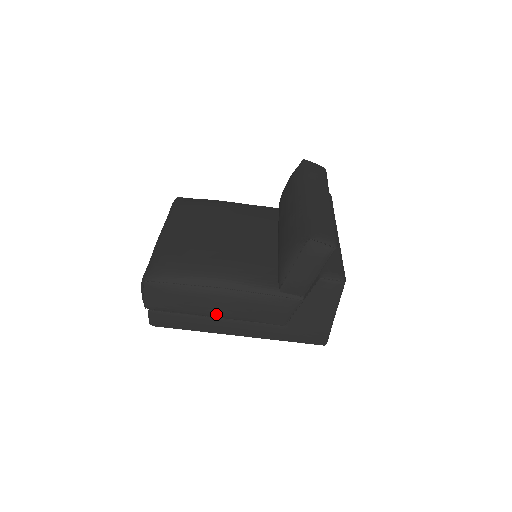
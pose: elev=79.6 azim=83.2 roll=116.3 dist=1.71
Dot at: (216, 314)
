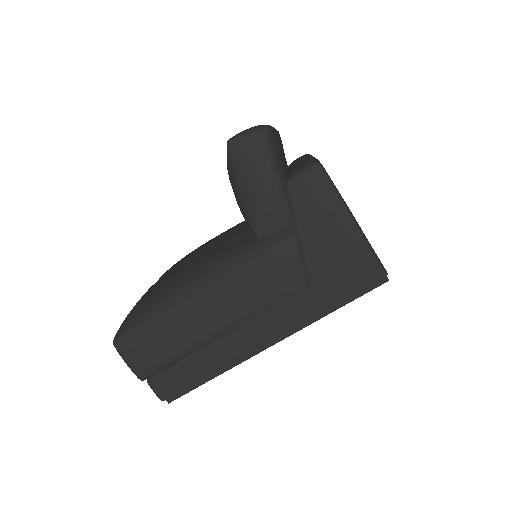
Dot at: (217, 329)
